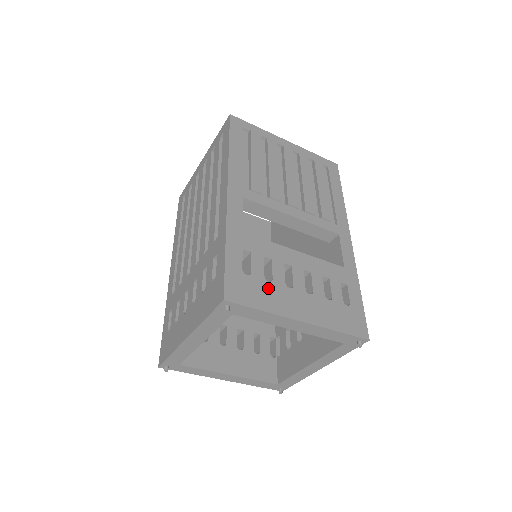
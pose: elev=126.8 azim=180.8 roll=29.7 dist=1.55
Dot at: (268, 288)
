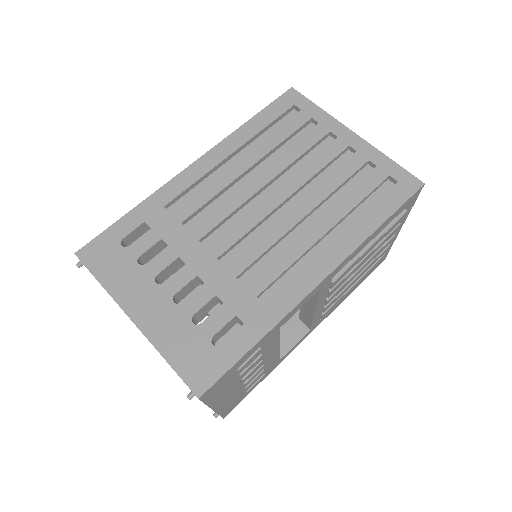
Dot at: (231, 383)
